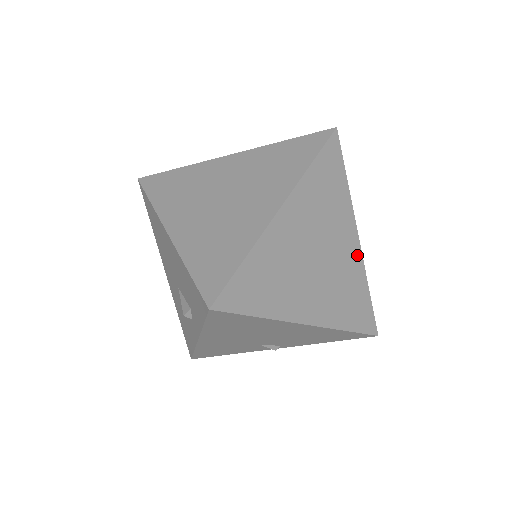
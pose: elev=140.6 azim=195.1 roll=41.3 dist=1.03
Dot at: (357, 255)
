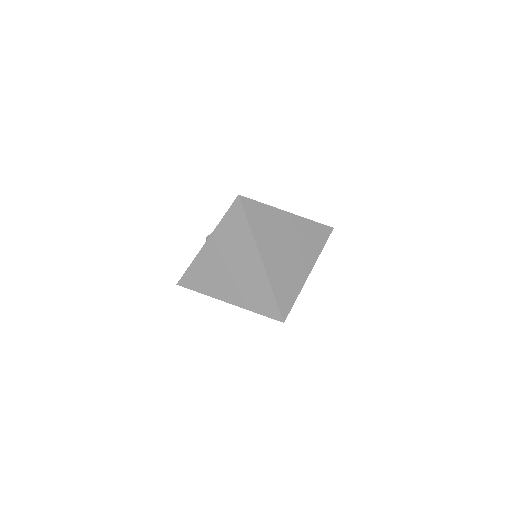
Dot at: (297, 220)
